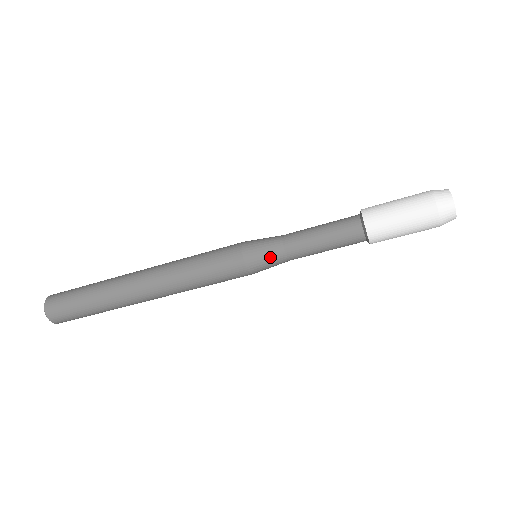
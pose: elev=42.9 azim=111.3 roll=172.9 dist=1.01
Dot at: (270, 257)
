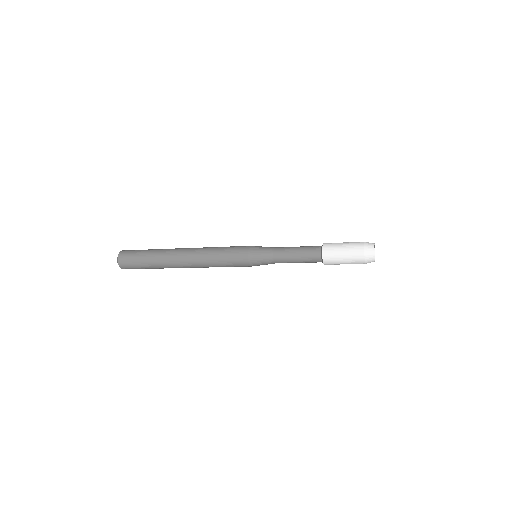
Dot at: (267, 264)
